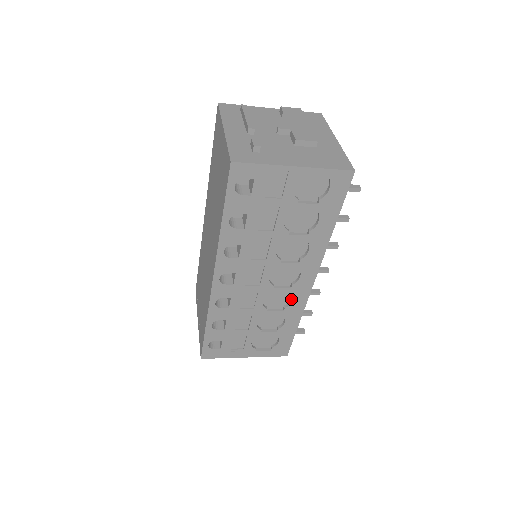
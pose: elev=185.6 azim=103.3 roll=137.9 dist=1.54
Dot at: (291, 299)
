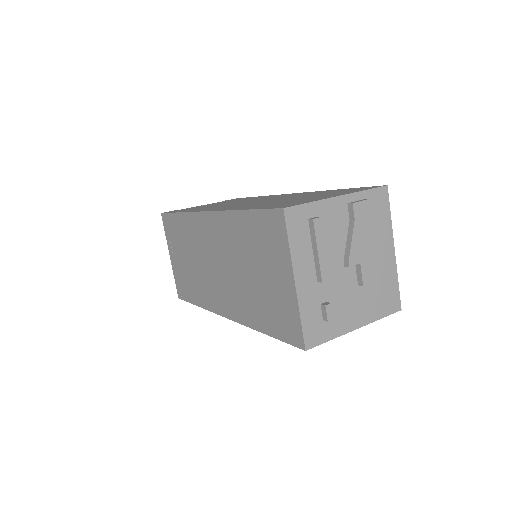
Dot at: occluded
